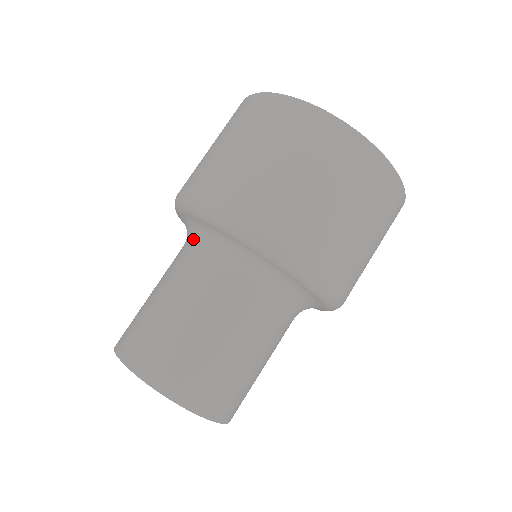
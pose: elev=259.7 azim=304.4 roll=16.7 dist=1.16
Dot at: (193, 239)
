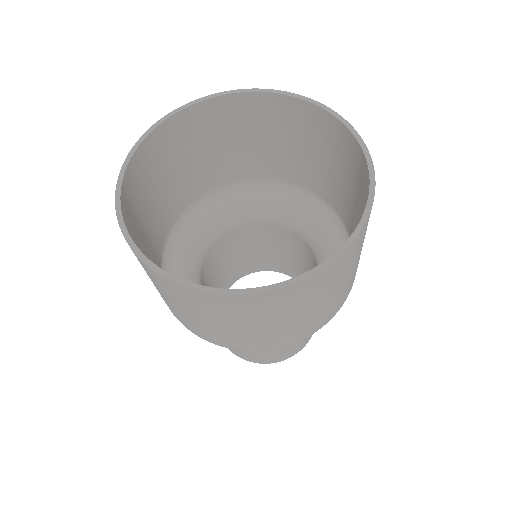
Dot at: occluded
